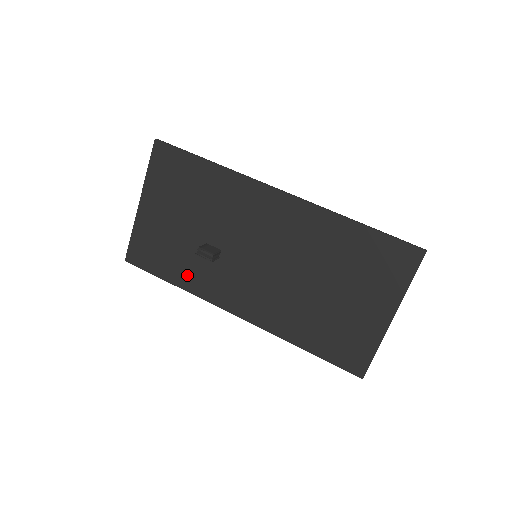
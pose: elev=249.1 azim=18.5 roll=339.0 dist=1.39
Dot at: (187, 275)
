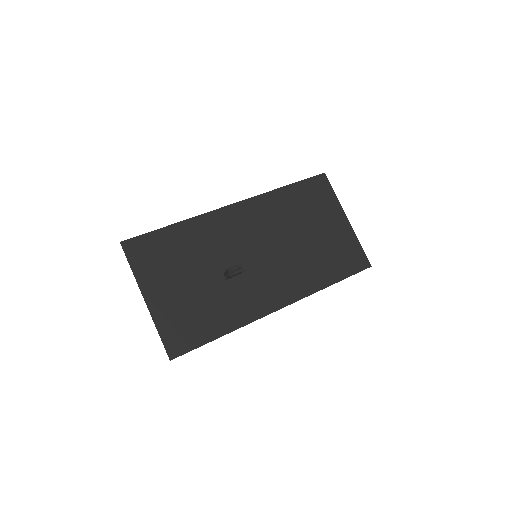
Dot at: (227, 316)
